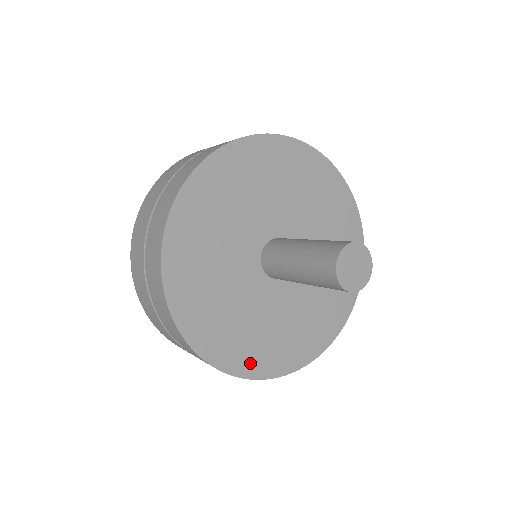
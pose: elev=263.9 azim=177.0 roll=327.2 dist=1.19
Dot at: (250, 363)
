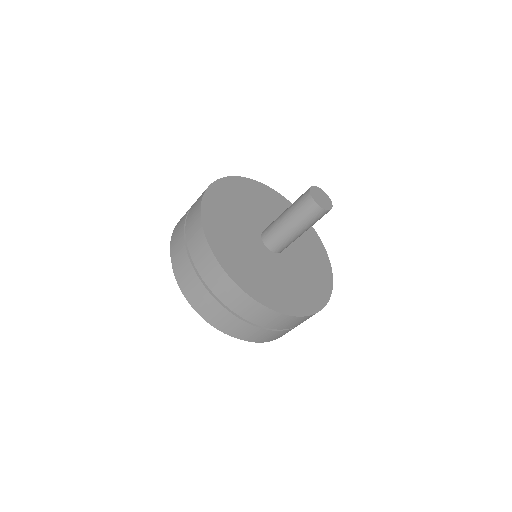
Dot at: (300, 306)
